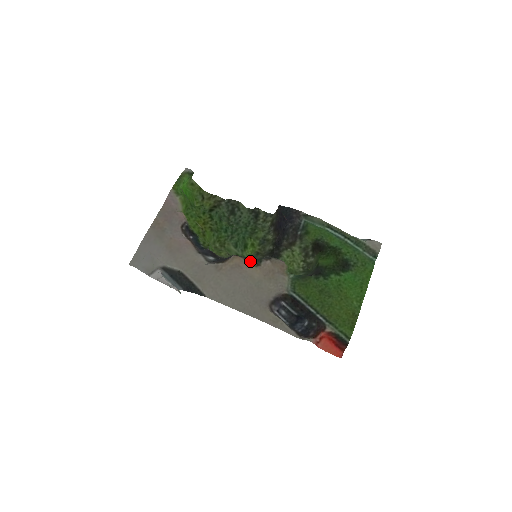
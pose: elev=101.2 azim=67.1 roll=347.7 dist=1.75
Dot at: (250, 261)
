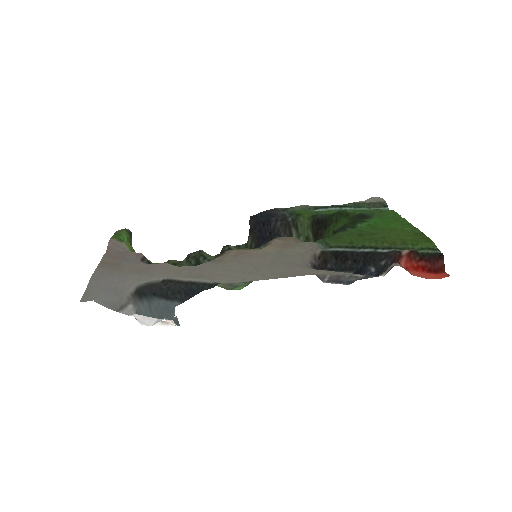
Dot at: (253, 249)
